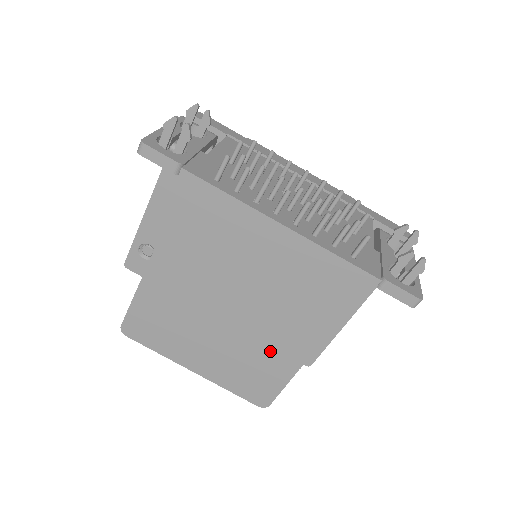
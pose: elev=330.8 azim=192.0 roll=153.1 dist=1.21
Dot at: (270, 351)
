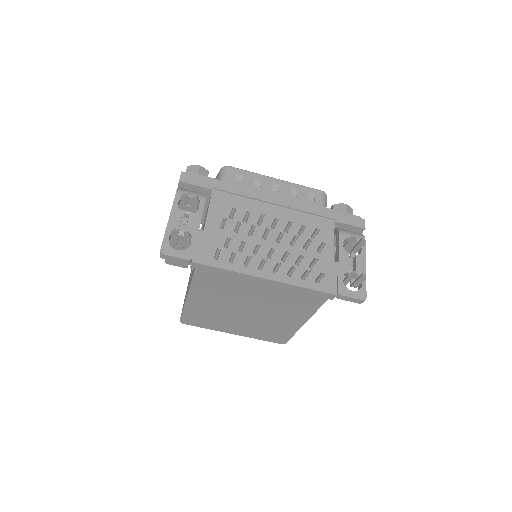
Dot at: (278, 324)
